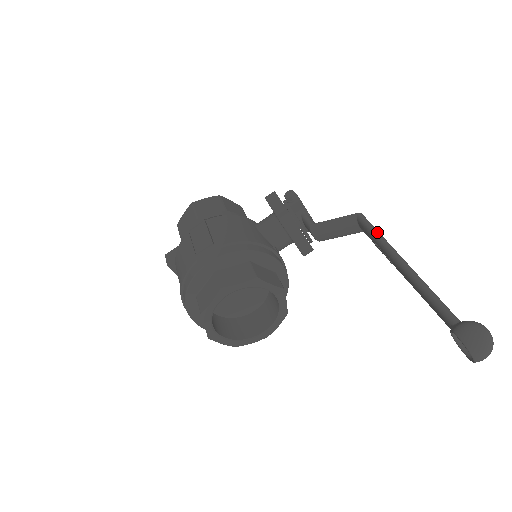
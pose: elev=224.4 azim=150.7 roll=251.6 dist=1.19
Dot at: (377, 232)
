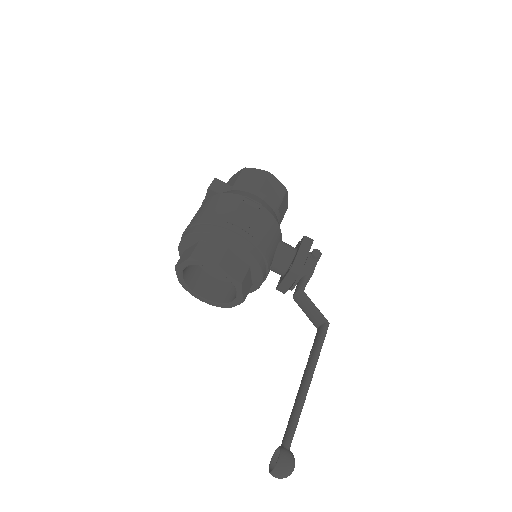
Dot at: (321, 348)
